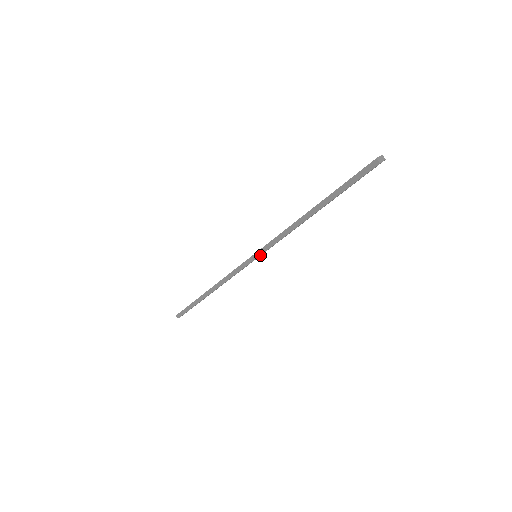
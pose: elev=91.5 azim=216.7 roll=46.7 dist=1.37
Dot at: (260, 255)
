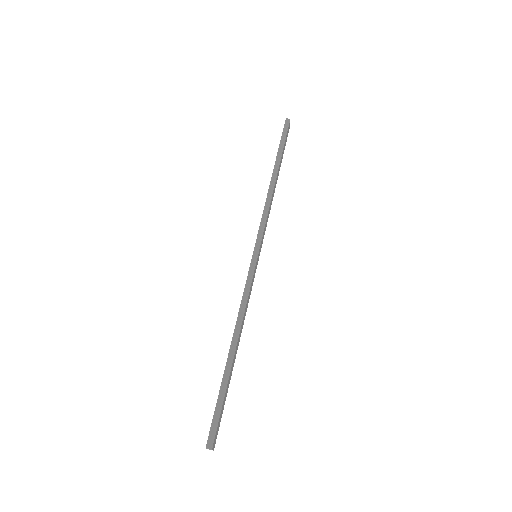
Dot at: (260, 246)
